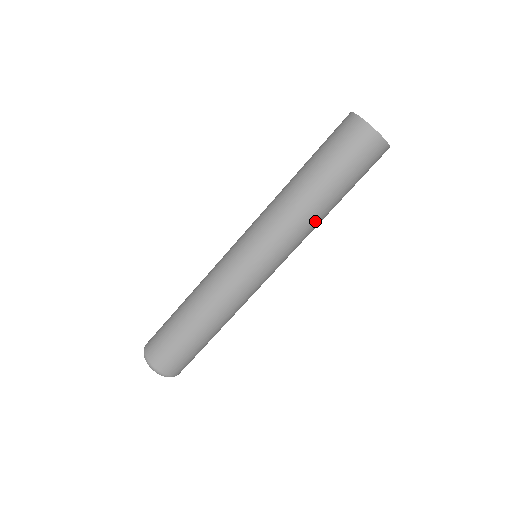
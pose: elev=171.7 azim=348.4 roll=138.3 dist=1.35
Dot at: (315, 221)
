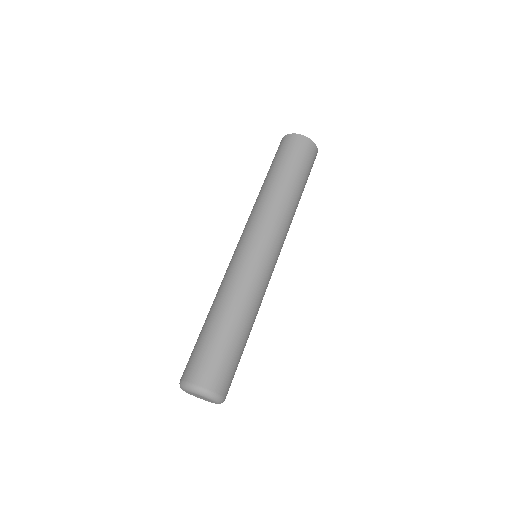
Dot at: (294, 214)
